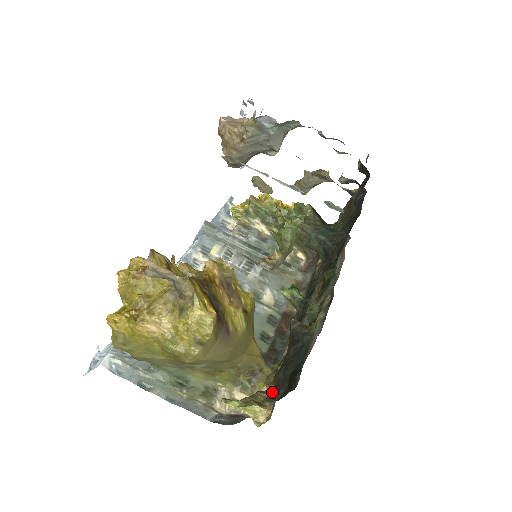
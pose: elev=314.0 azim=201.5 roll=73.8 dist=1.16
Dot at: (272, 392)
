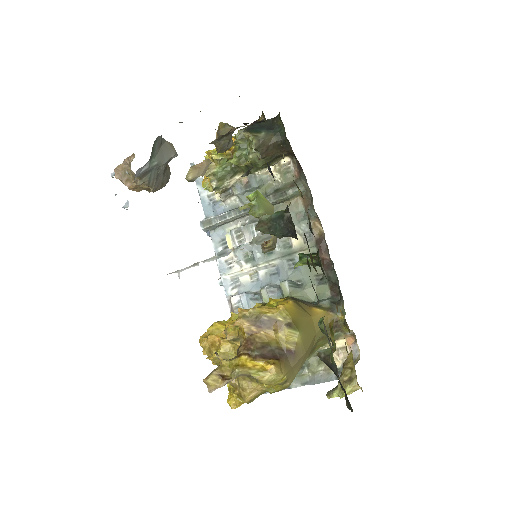
Dot at: (346, 402)
